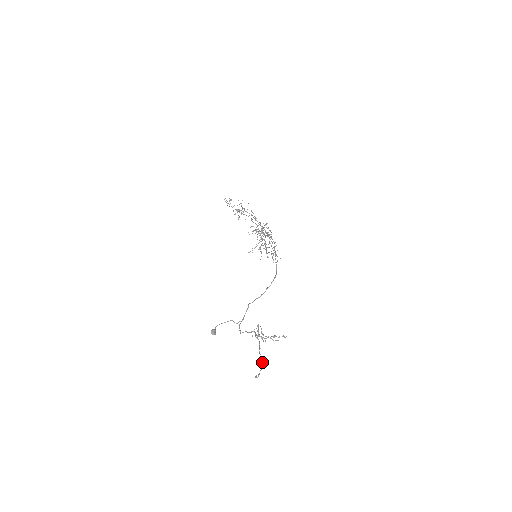
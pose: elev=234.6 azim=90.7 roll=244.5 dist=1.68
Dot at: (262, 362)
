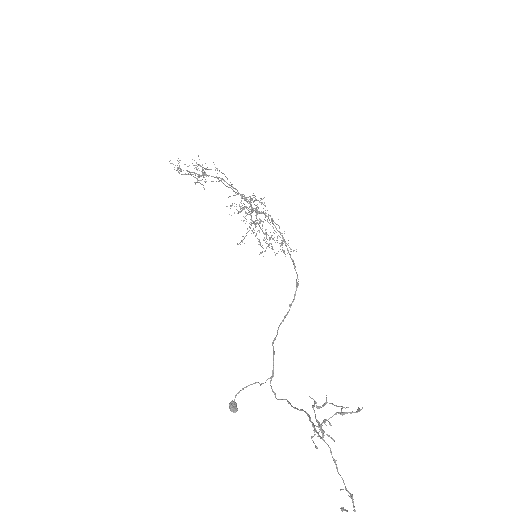
Dot at: (352, 498)
